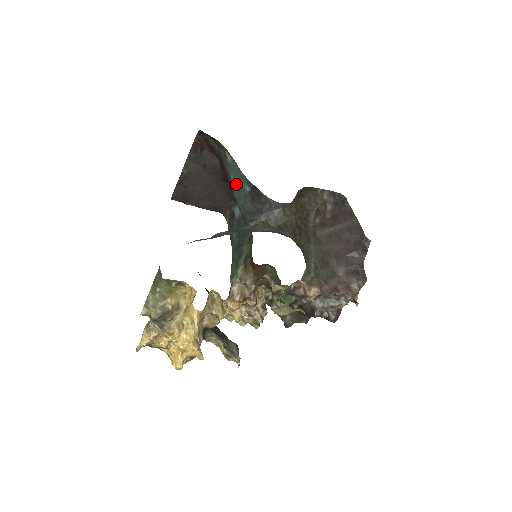
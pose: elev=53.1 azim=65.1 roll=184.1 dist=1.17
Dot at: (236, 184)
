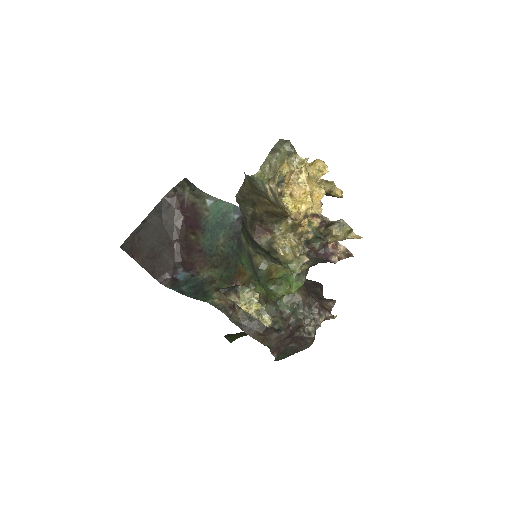
Dot at: (217, 220)
